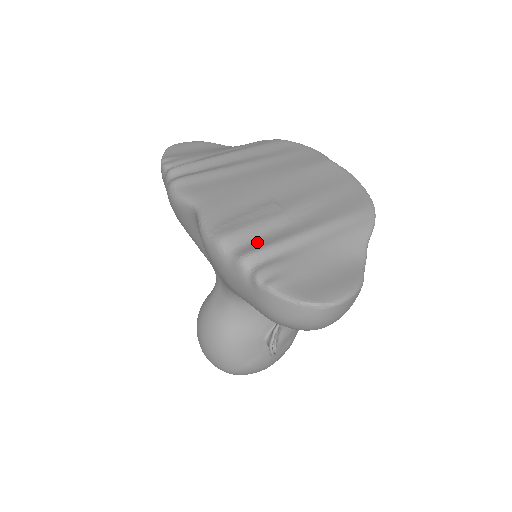
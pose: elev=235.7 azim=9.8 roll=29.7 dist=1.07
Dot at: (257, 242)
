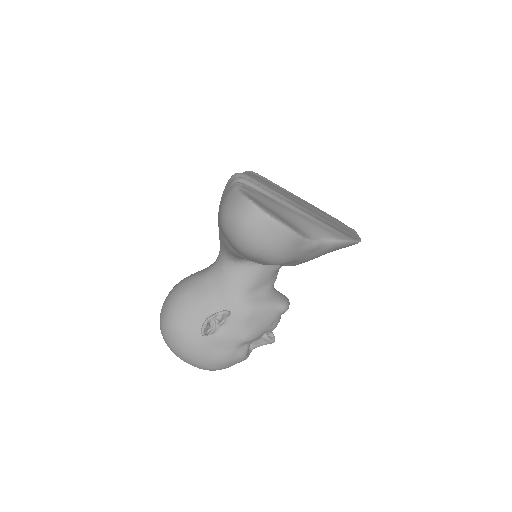
Dot at: occluded
